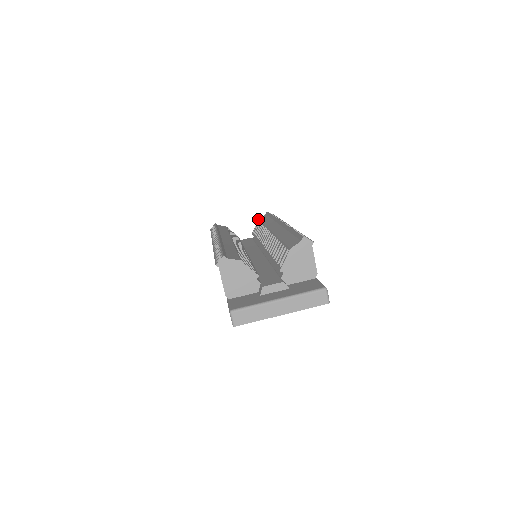
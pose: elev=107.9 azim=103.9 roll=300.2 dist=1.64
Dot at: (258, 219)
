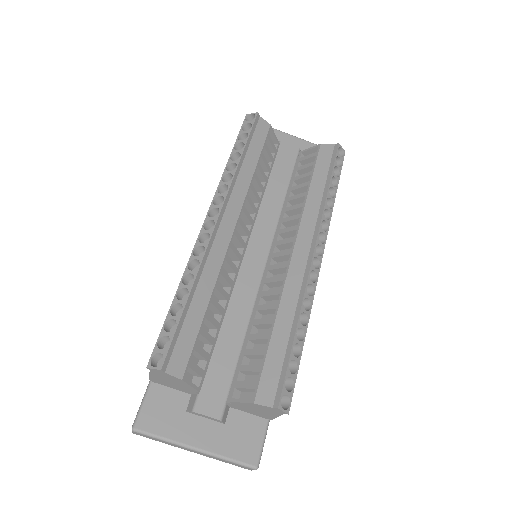
Dot at: (320, 144)
